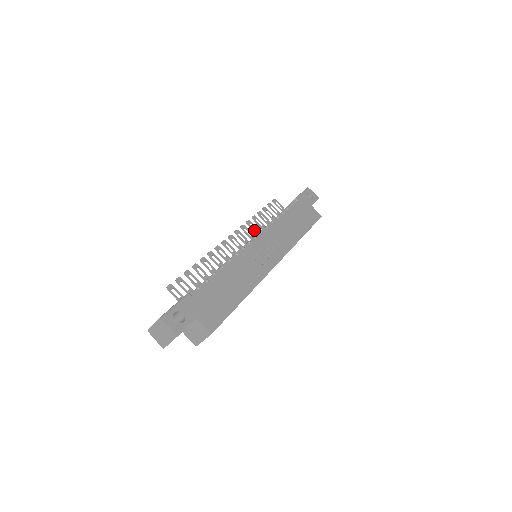
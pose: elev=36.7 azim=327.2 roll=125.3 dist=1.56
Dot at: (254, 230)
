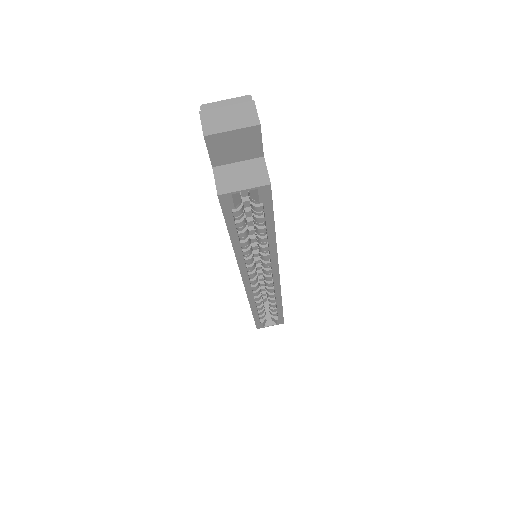
Dot at: occluded
